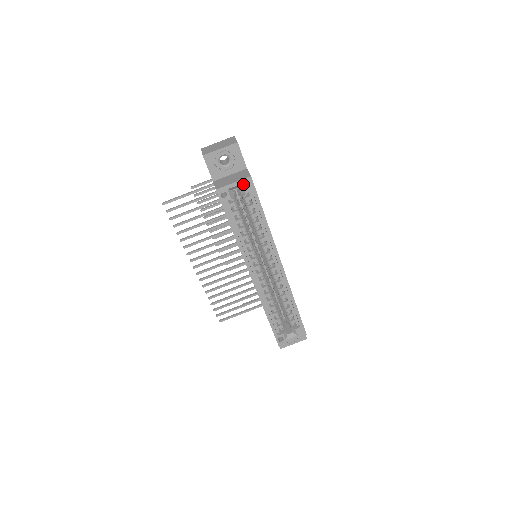
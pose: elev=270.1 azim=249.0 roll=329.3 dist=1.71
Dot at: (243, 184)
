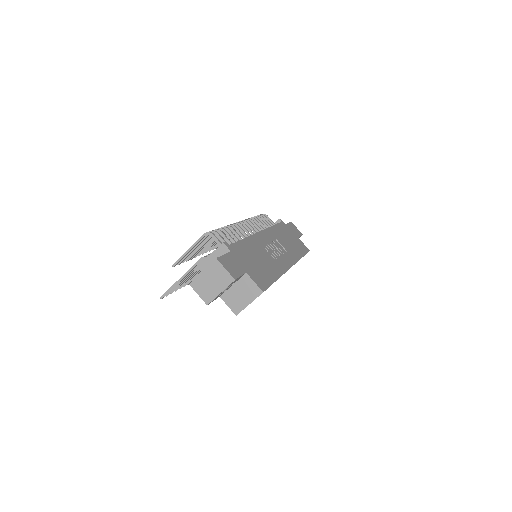
Dot at: occluded
